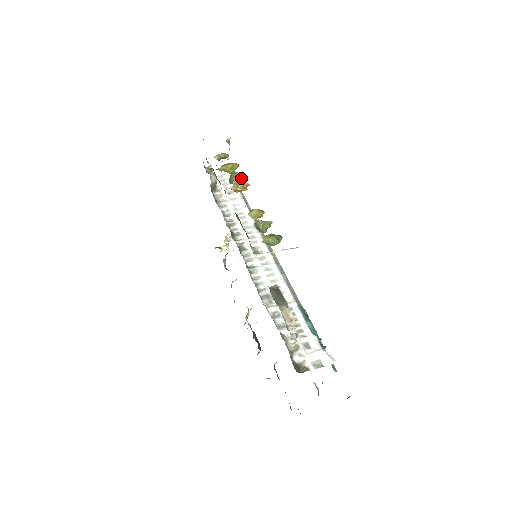
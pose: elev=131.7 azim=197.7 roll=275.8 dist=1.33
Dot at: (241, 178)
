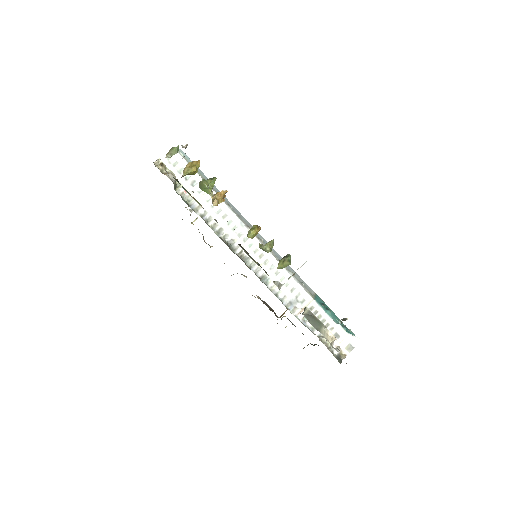
Dot at: occluded
